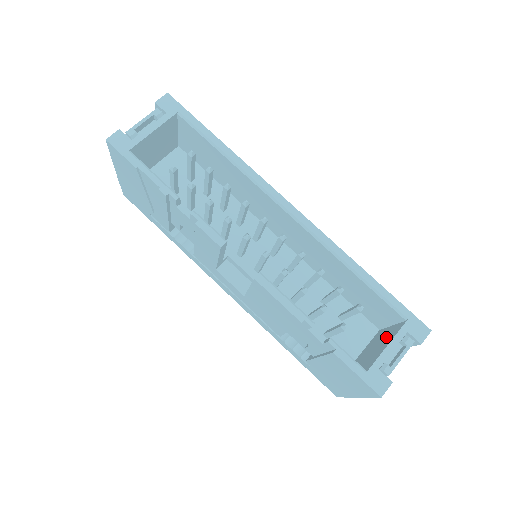
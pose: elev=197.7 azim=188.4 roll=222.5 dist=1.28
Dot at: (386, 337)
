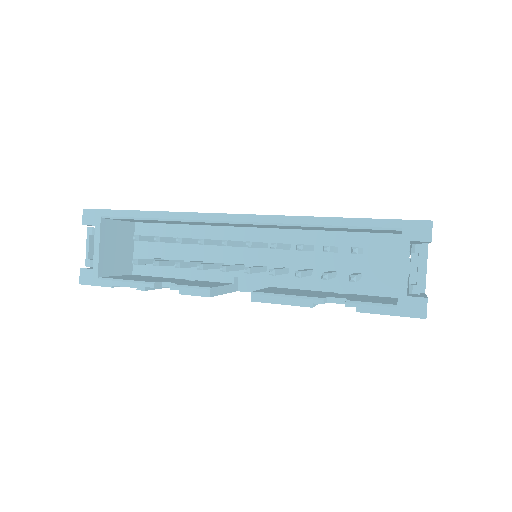
Dot at: occluded
